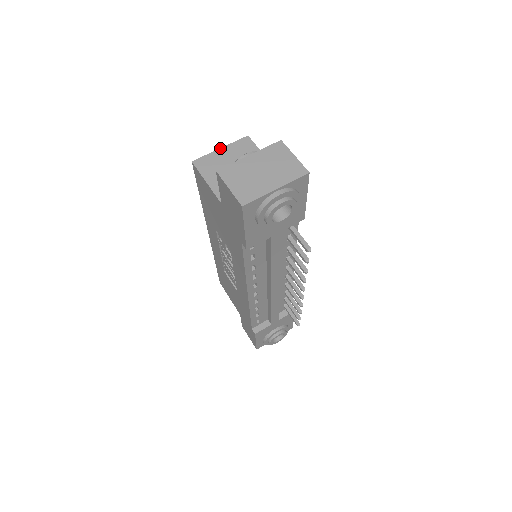
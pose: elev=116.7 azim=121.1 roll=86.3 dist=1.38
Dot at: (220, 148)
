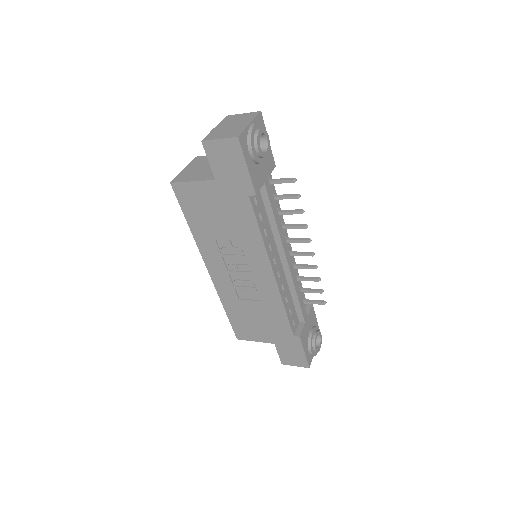
Dot at: (183, 169)
